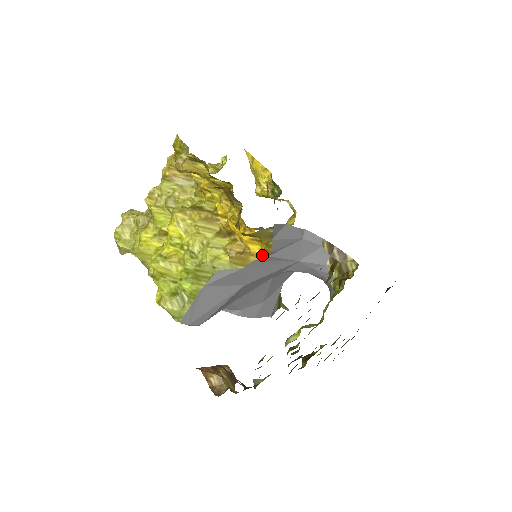
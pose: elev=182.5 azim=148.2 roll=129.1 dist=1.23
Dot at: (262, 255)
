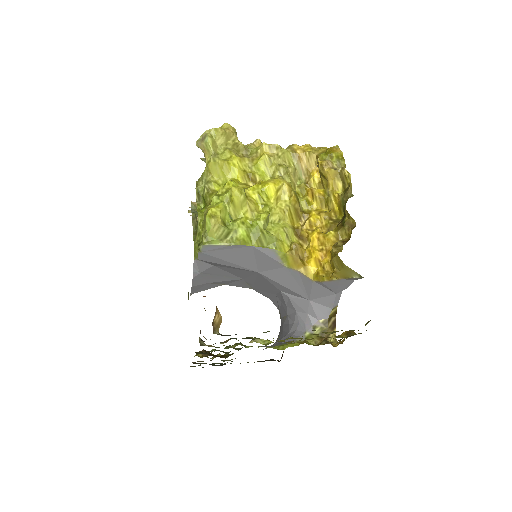
Dot at: (311, 275)
